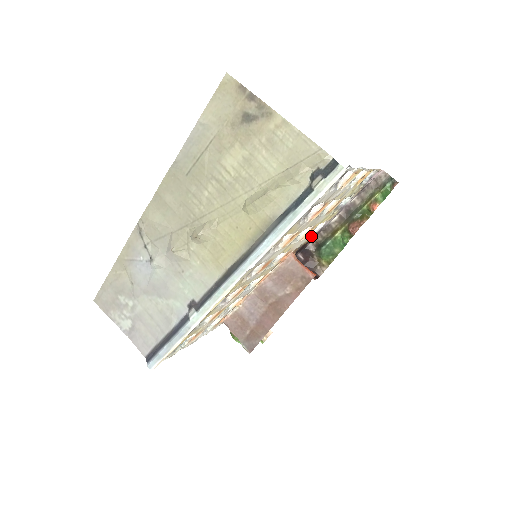
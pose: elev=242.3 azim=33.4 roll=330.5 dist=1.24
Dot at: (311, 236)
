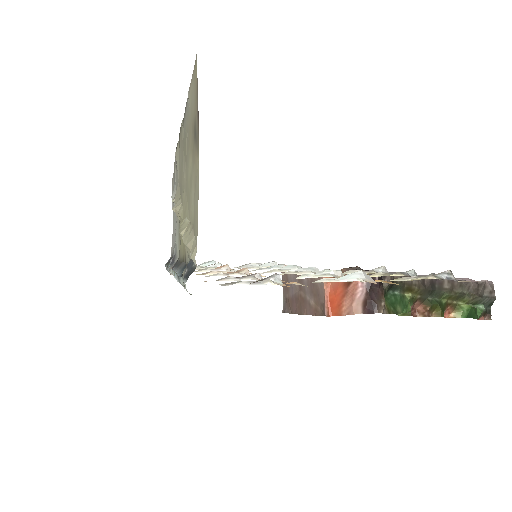
Dot at: (368, 272)
